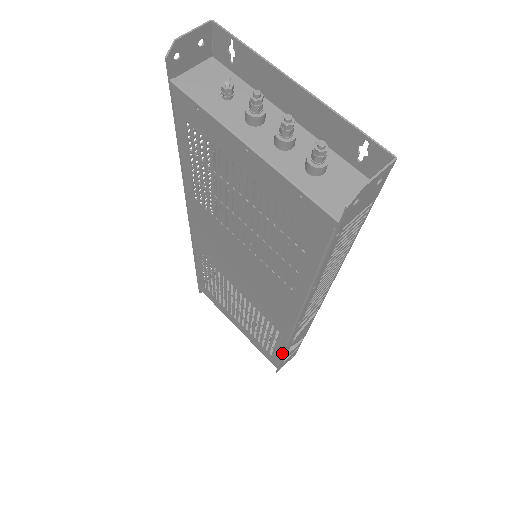
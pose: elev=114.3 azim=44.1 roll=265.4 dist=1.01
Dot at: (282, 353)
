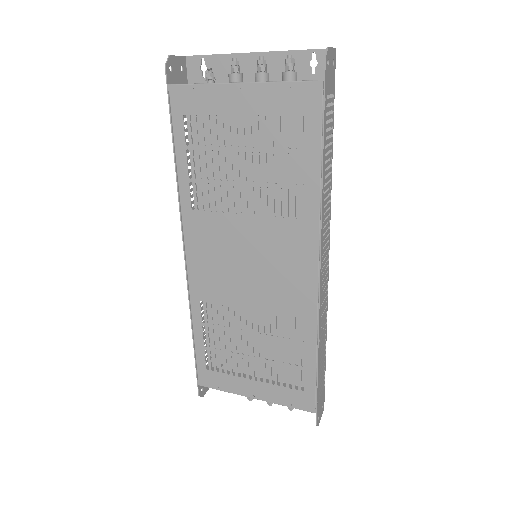
Dot at: (315, 362)
